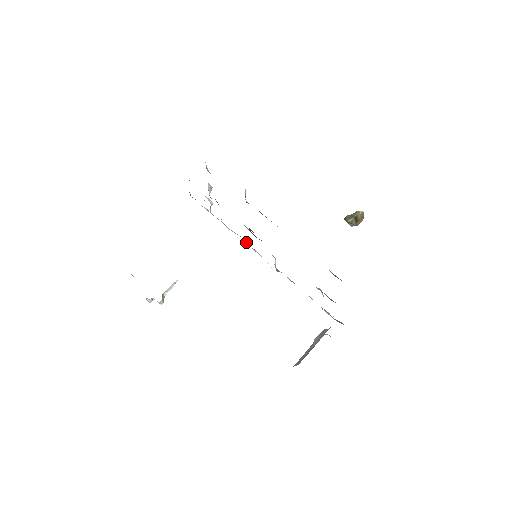
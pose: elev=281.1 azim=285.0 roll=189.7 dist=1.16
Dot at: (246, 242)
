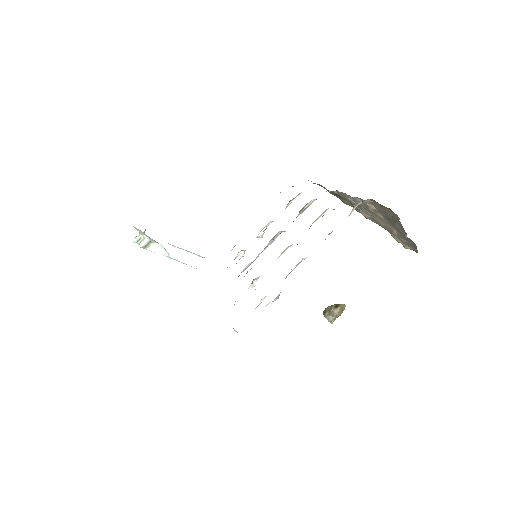
Dot at: occluded
